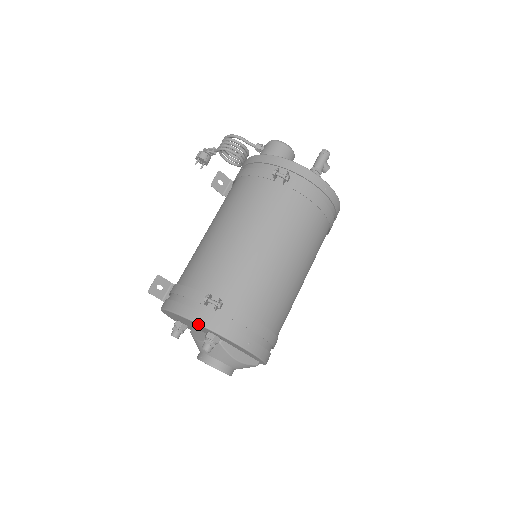
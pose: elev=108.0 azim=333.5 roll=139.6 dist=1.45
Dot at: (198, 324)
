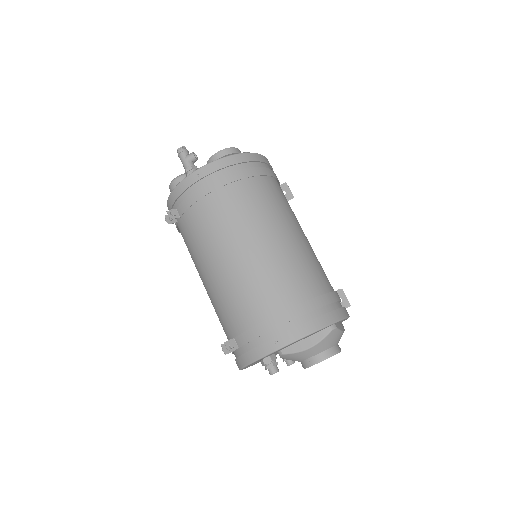
Dot at: occluded
